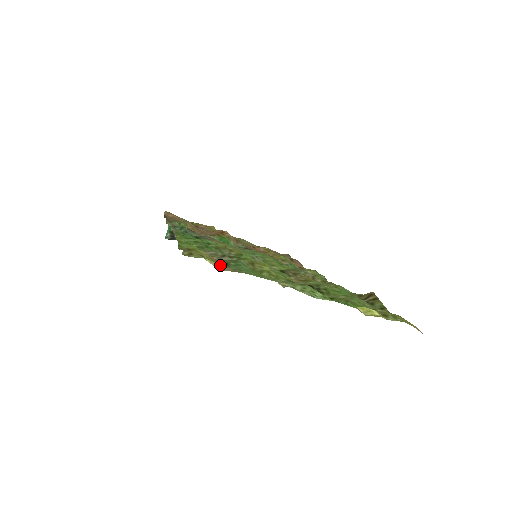
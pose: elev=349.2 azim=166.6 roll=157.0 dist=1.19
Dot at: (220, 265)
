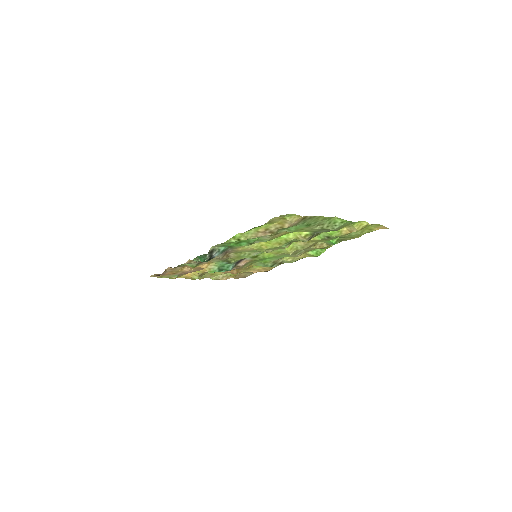
Dot at: (297, 217)
